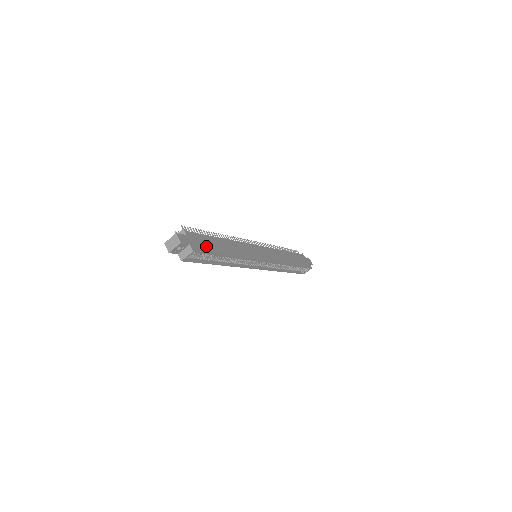
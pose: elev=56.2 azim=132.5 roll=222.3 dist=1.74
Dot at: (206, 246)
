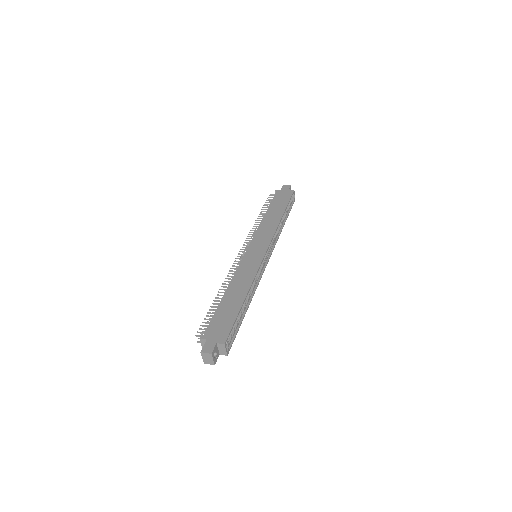
Dot at: (225, 322)
